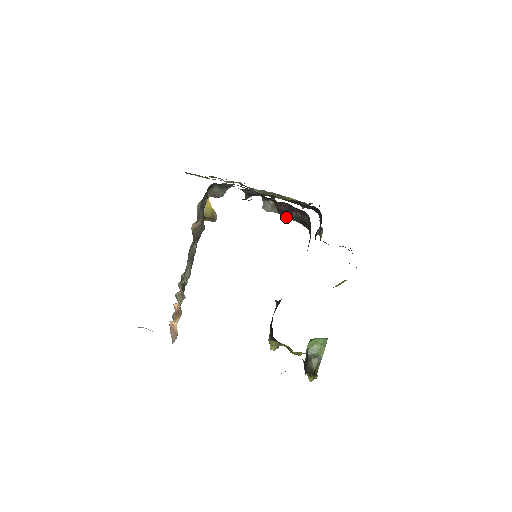
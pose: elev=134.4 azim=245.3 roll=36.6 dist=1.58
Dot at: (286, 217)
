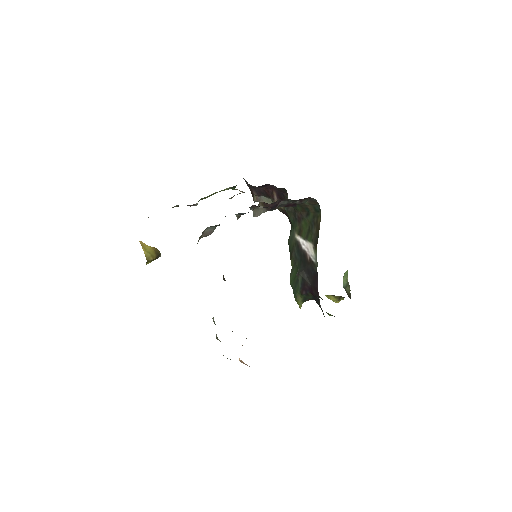
Dot at: occluded
